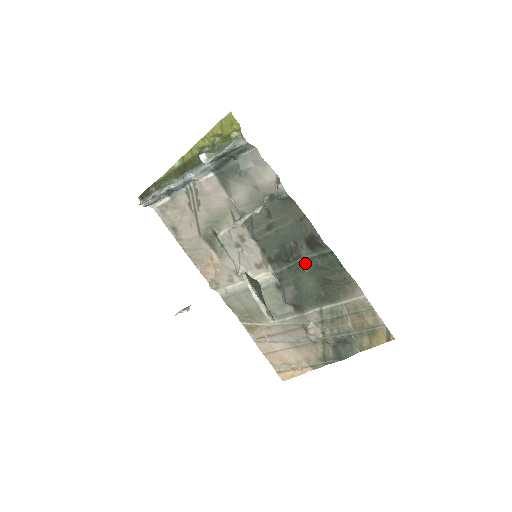
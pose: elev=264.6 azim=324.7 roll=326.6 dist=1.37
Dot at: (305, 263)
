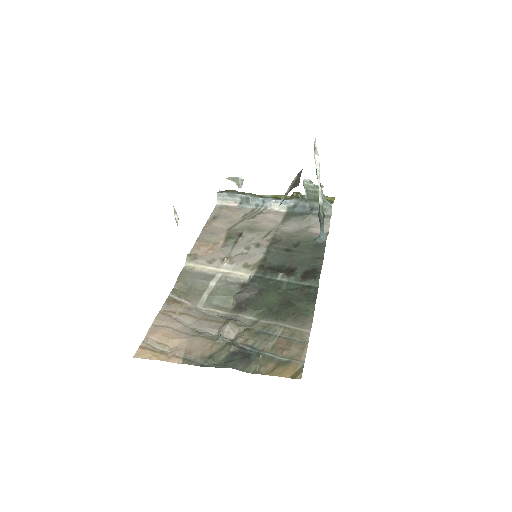
Dot at: (285, 285)
